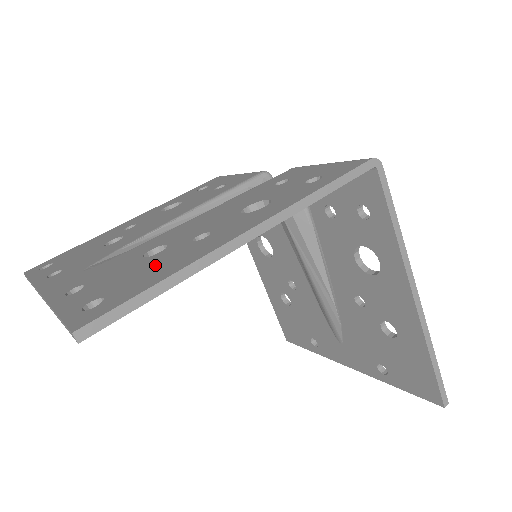
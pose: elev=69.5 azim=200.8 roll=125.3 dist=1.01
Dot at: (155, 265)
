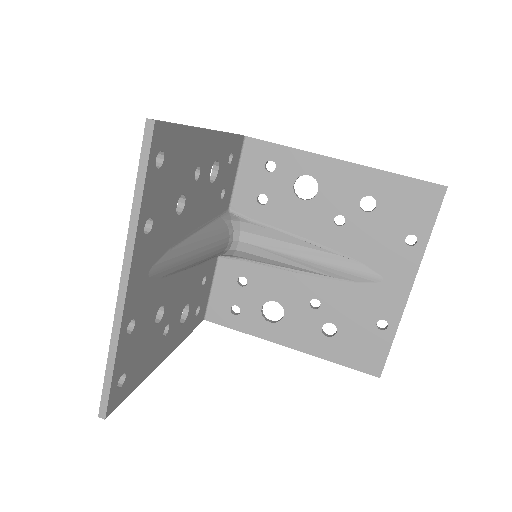
Dot at: occluded
